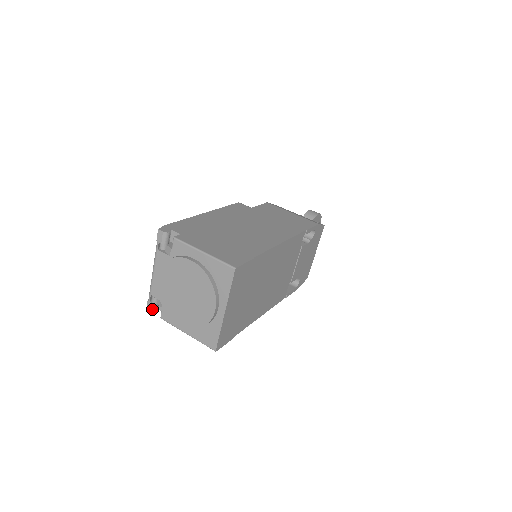
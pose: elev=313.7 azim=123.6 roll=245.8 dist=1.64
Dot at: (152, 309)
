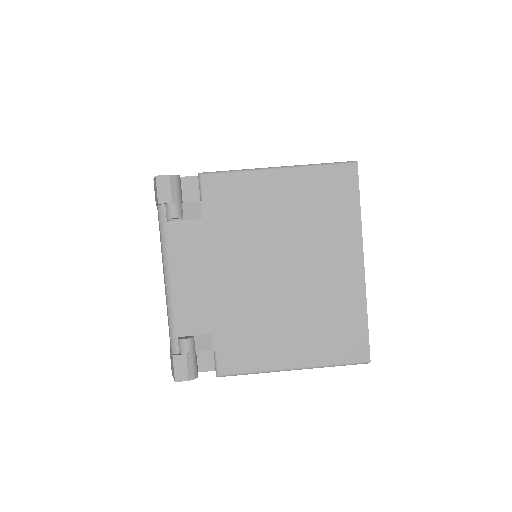
Dot at: (189, 369)
